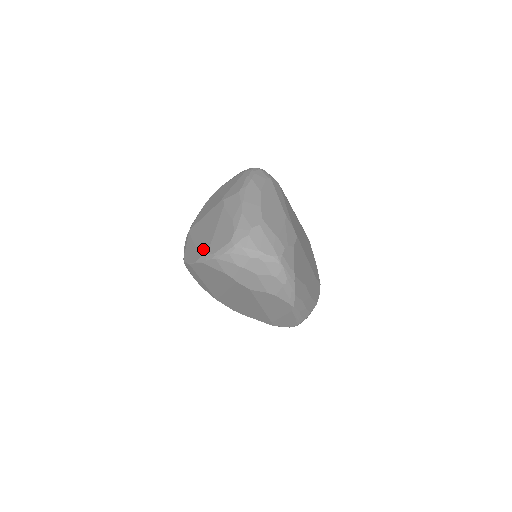
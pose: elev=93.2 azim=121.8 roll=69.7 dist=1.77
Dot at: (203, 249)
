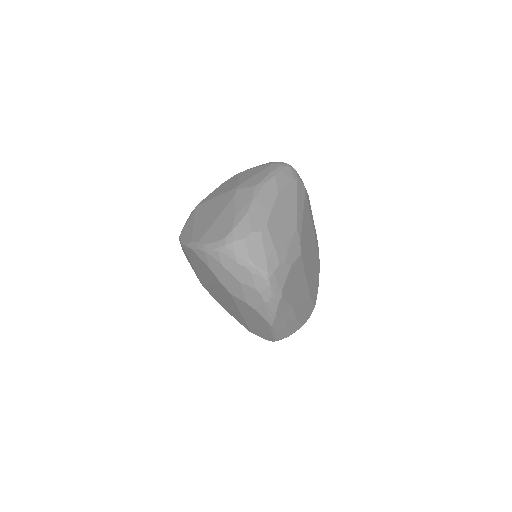
Dot at: (197, 234)
